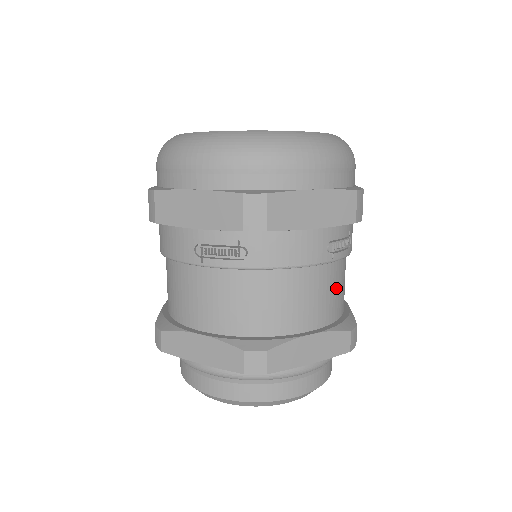
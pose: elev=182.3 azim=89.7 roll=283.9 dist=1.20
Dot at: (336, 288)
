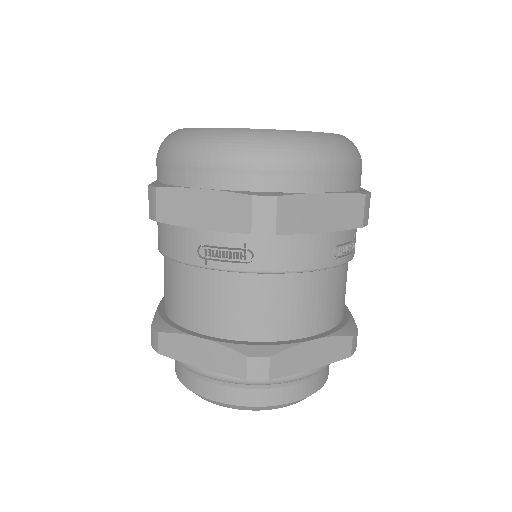
Dot at: (339, 292)
